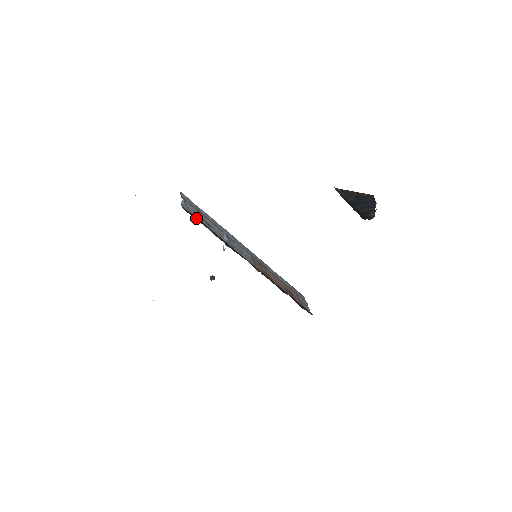
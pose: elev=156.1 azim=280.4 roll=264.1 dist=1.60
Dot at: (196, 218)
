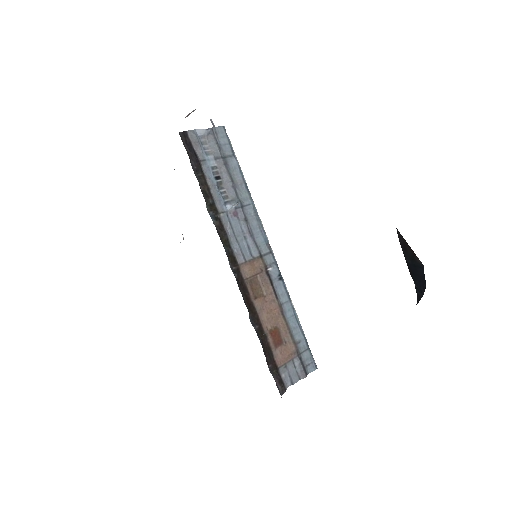
Dot at: (192, 154)
